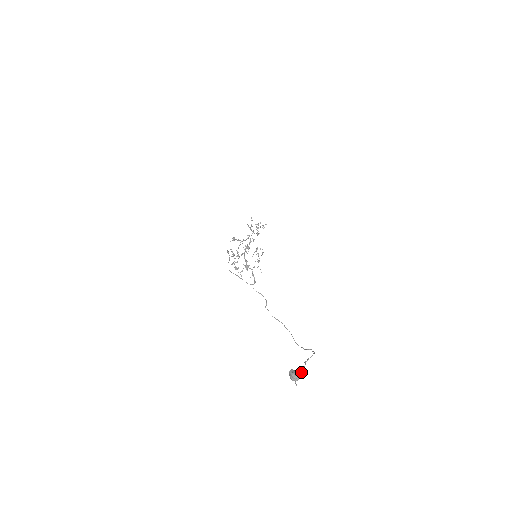
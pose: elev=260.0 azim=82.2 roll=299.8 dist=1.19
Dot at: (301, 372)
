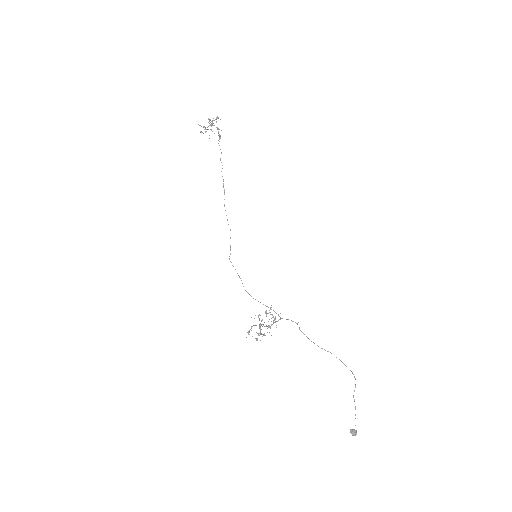
Dot at: occluded
